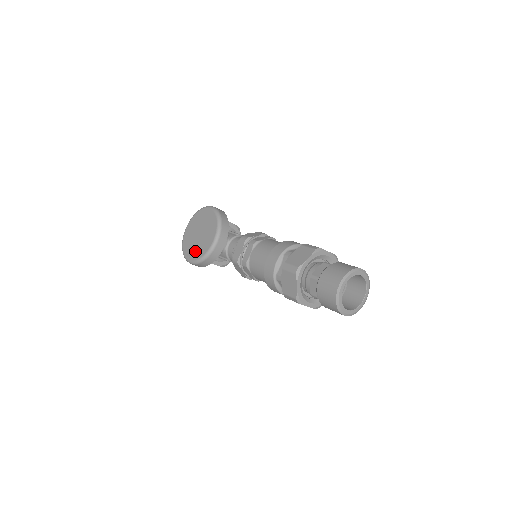
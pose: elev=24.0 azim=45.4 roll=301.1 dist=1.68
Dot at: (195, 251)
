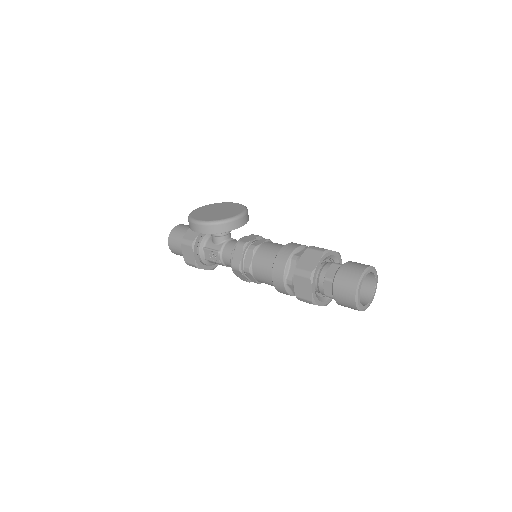
Dot at: (209, 217)
